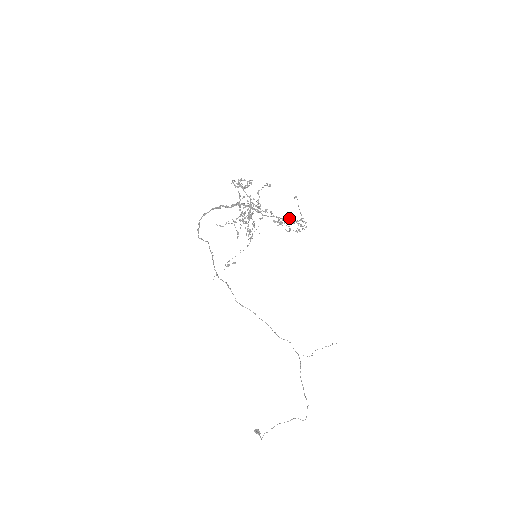
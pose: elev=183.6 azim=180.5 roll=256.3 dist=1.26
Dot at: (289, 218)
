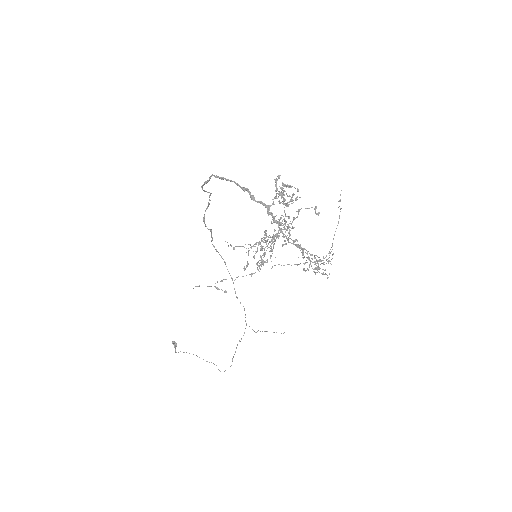
Dot at: occluded
